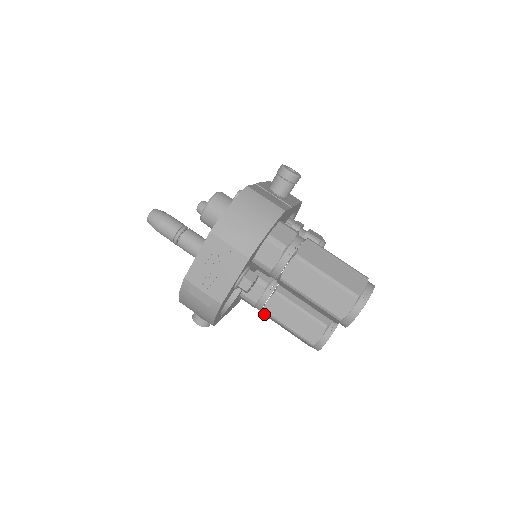
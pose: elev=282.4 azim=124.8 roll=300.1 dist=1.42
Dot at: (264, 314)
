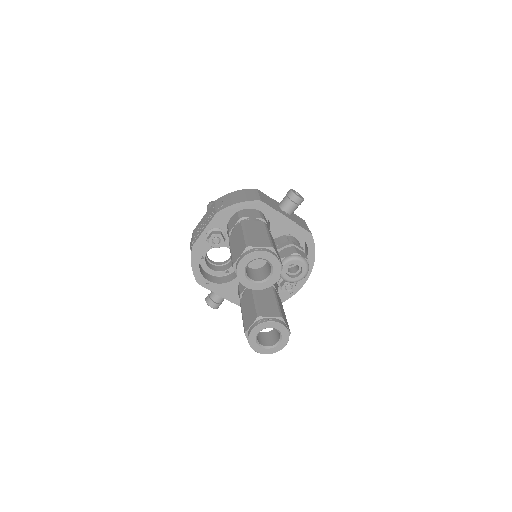
Dot at: occluded
